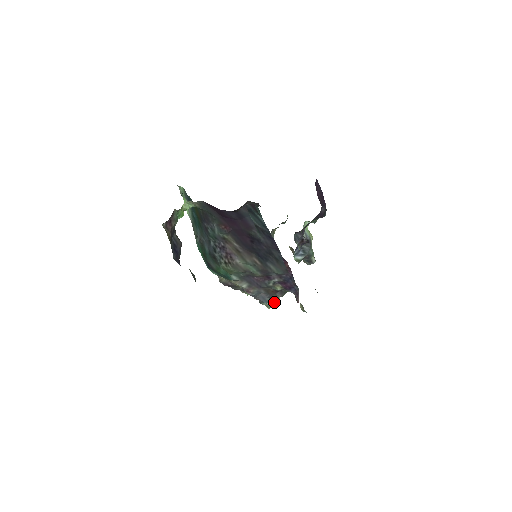
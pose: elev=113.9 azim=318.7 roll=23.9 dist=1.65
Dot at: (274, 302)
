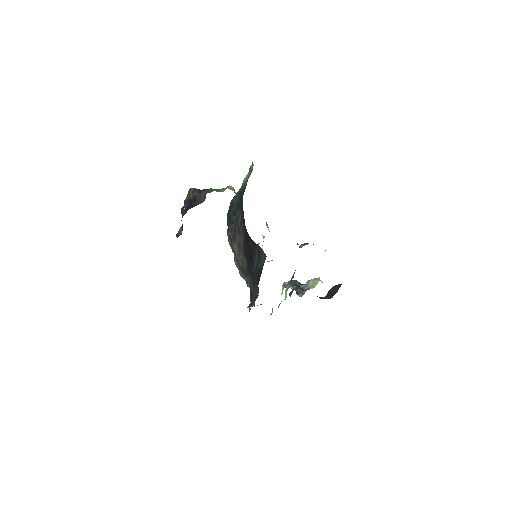
Dot at: occluded
